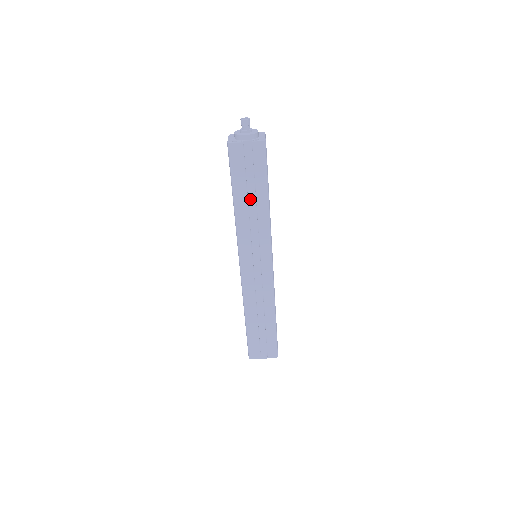
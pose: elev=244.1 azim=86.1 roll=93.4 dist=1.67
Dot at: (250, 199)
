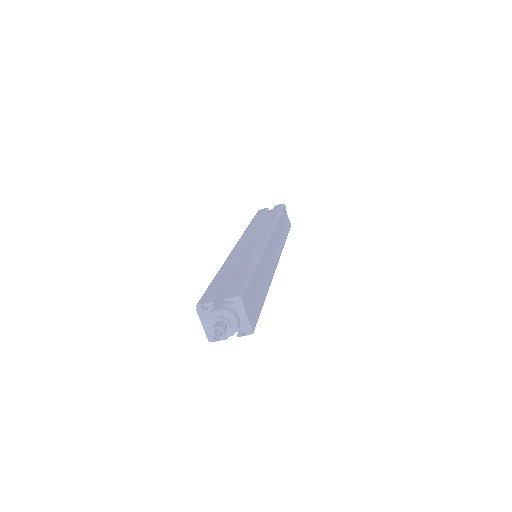
Dot at: occluded
